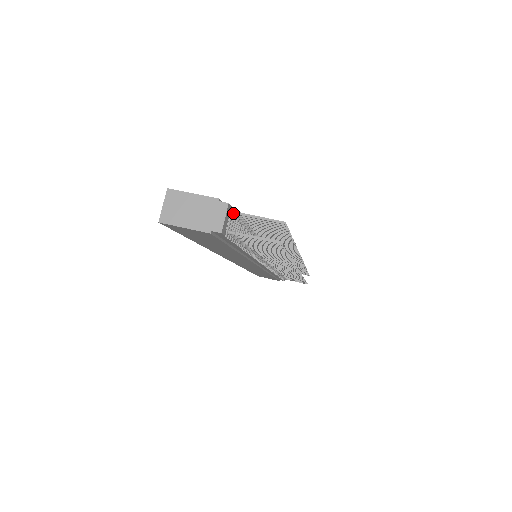
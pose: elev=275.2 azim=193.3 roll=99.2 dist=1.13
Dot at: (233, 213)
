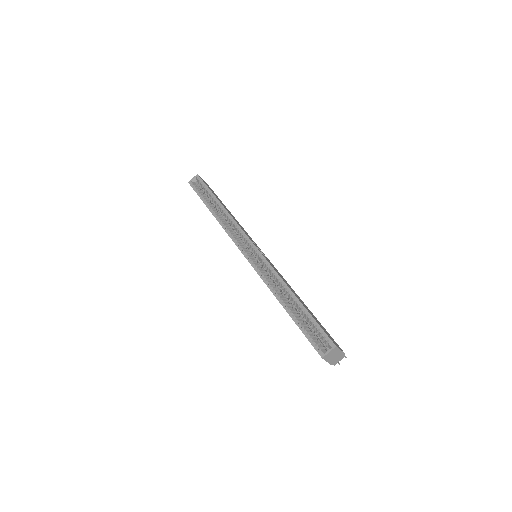
Dot at: occluded
